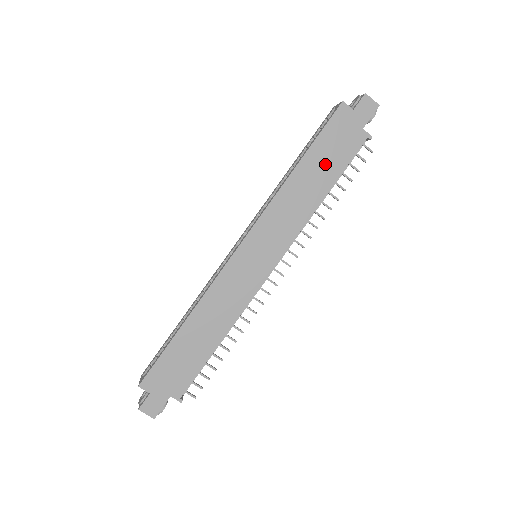
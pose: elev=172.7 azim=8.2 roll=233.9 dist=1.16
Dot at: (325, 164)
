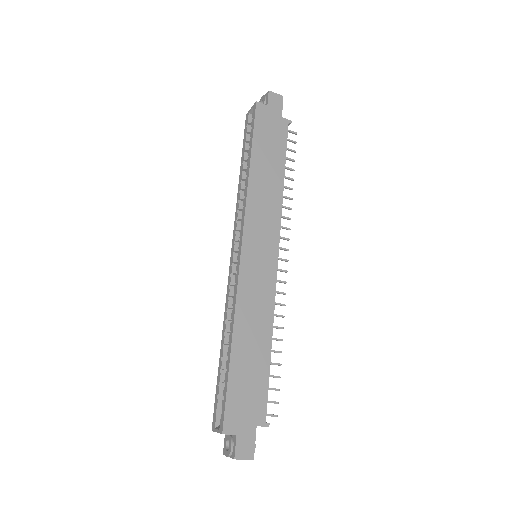
Dot at: (270, 154)
